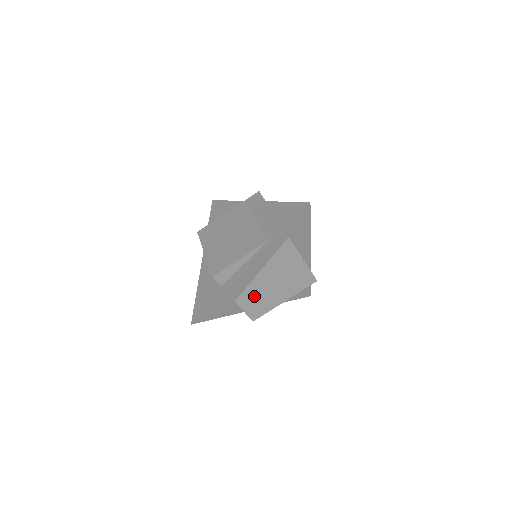
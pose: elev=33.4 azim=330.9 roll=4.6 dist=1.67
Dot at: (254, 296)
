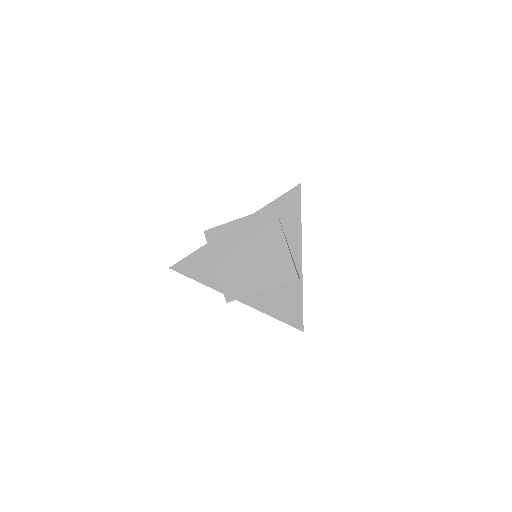
Dot at: (234, 270)
